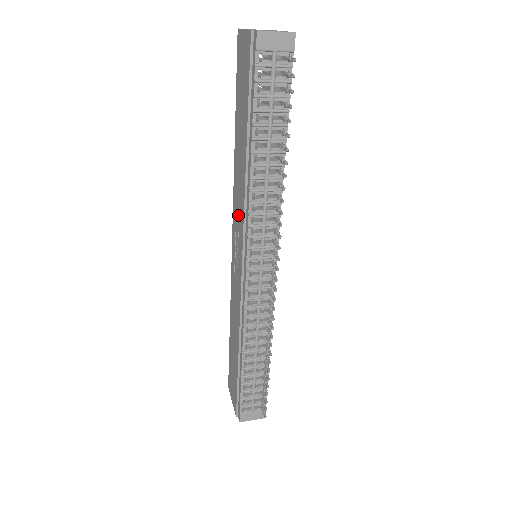
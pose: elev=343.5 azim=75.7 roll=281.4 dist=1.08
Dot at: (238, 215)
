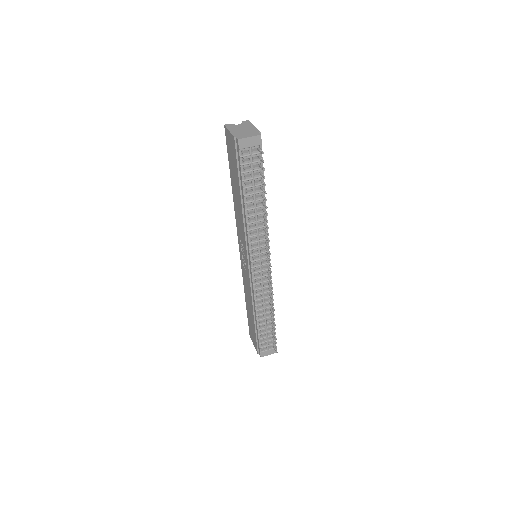
Dot at: (241, 234)
